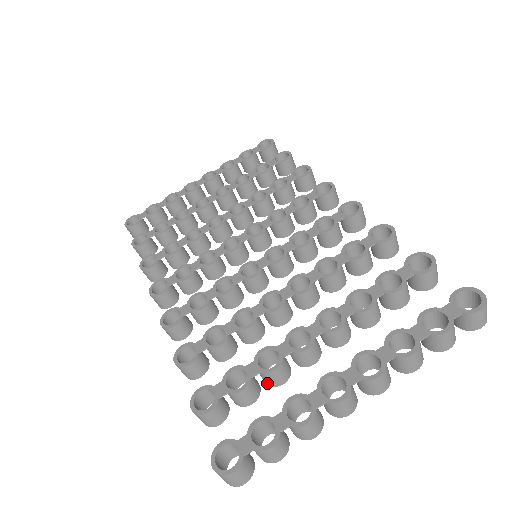
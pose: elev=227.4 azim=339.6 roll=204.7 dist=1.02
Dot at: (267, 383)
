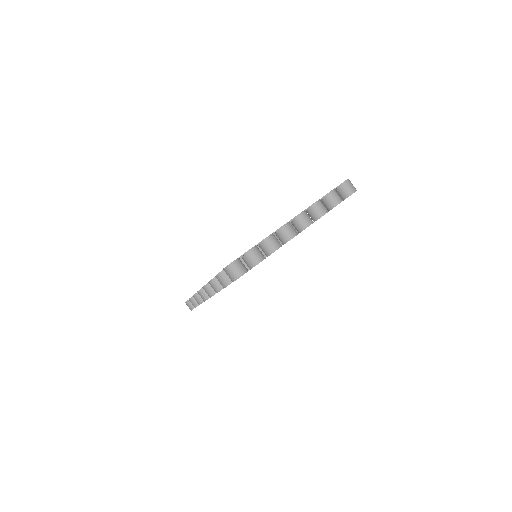
Dot at: occluded
